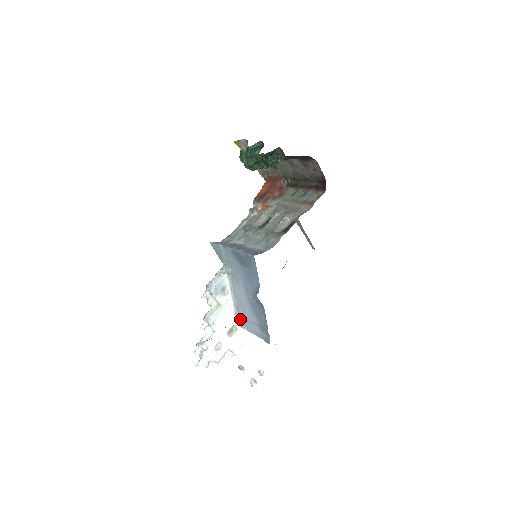
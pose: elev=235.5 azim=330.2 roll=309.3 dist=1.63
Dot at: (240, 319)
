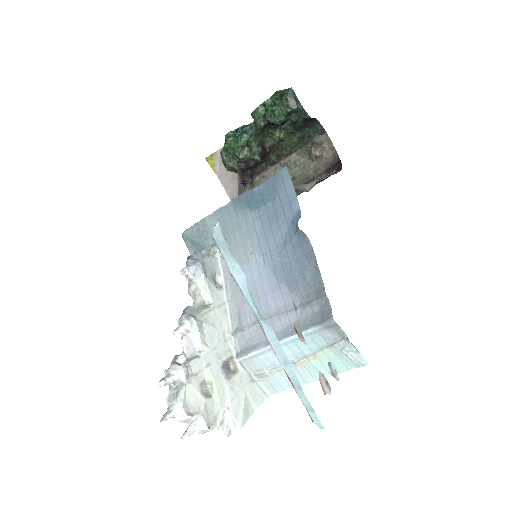
Dot at: (245, 339)
